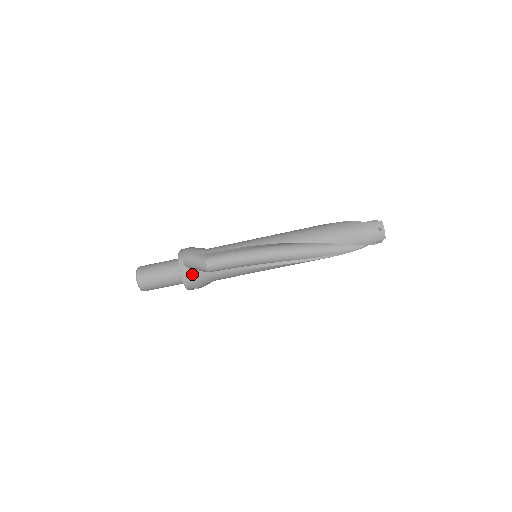
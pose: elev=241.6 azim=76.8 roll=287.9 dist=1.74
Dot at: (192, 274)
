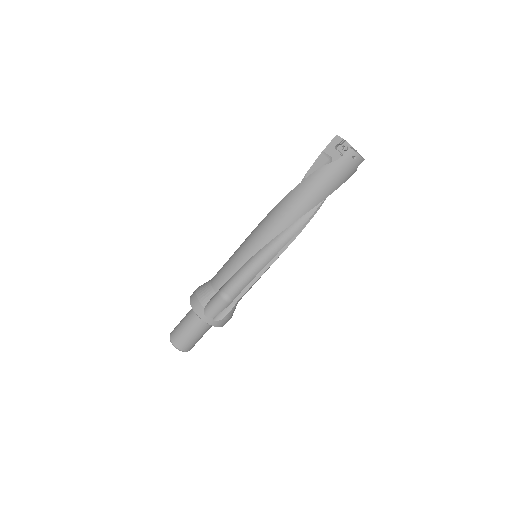
Dot at: (222, 318)
